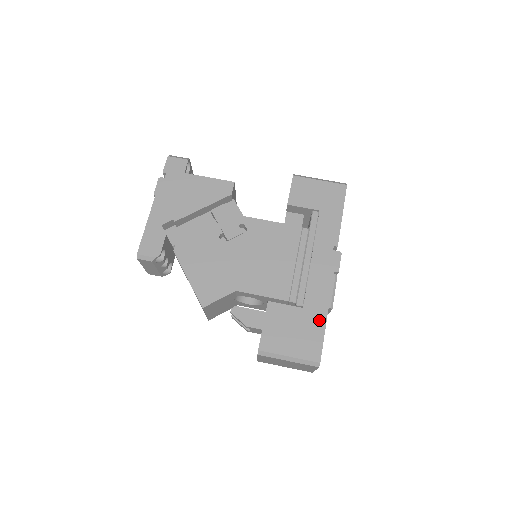
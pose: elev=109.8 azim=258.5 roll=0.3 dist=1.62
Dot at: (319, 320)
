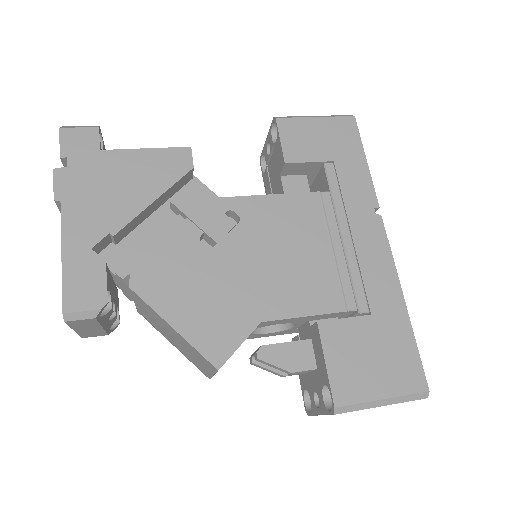
Dot at: (400, 325)
